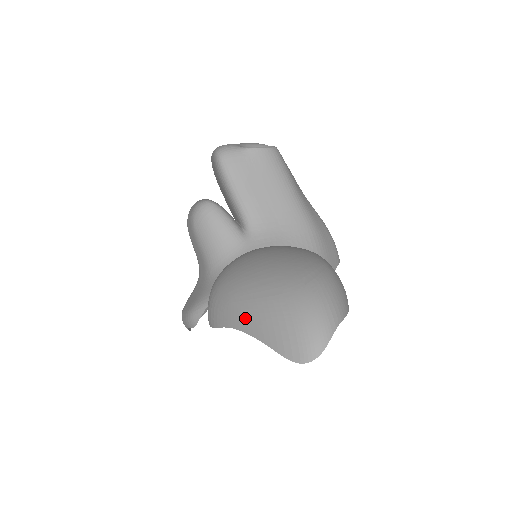
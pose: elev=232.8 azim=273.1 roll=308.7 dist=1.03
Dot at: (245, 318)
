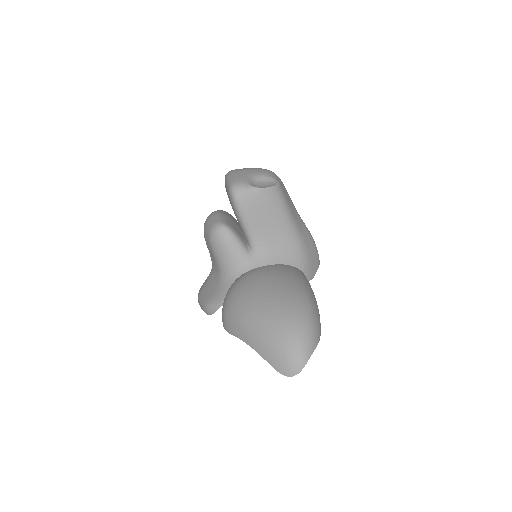
Dot at: (251, 338)
